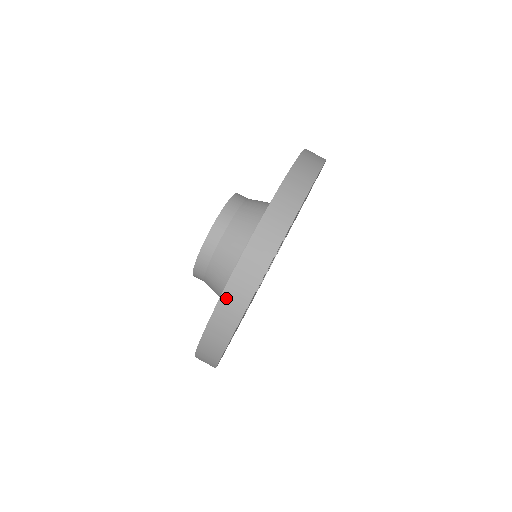
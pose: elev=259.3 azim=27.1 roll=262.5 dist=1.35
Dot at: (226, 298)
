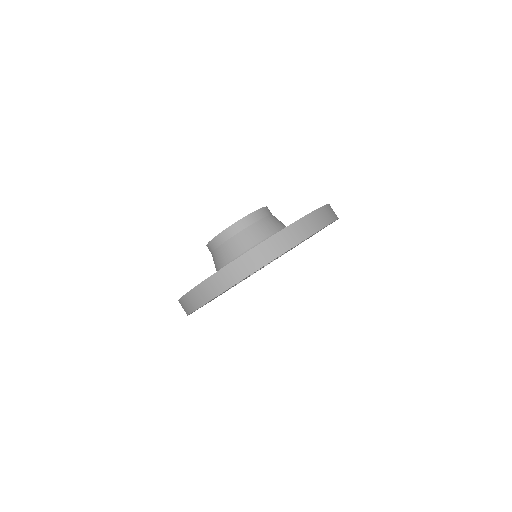
Dot at: (281, 235)
